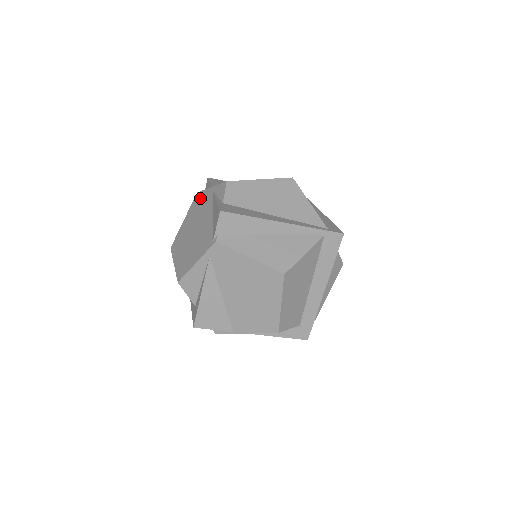
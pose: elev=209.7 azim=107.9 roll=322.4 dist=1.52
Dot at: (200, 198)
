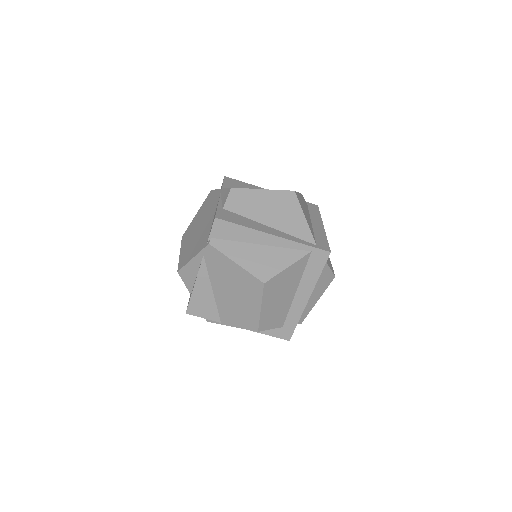
Dot at: (211, 196)
